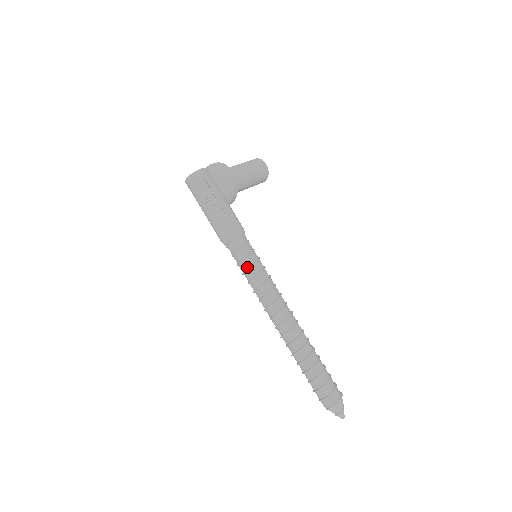
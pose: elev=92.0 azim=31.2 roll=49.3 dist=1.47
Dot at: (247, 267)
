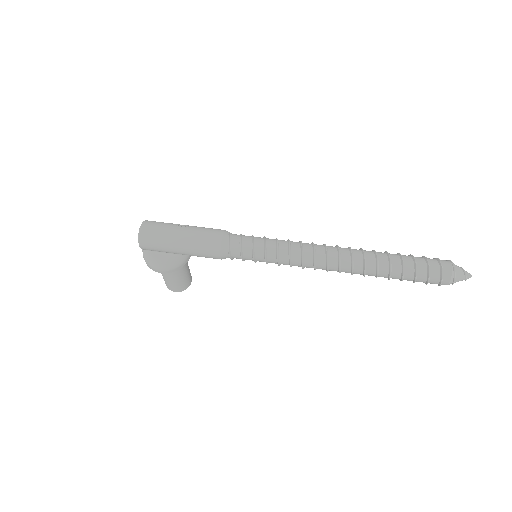
Dot at: (263, 239)
